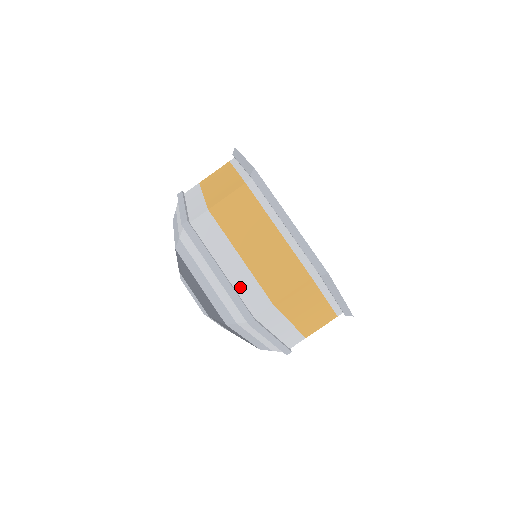
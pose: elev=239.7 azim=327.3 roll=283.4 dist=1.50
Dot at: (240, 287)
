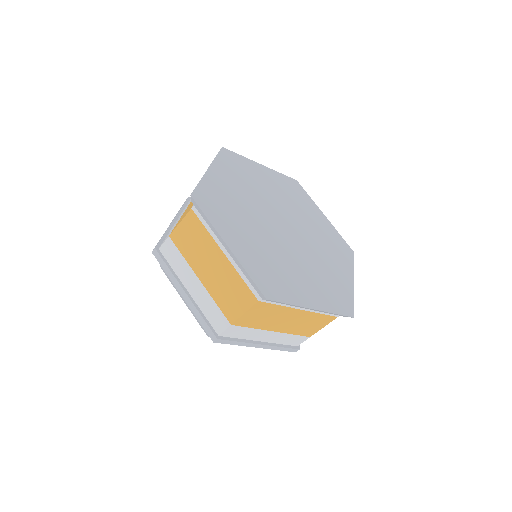
Dot at: (204, 307)
